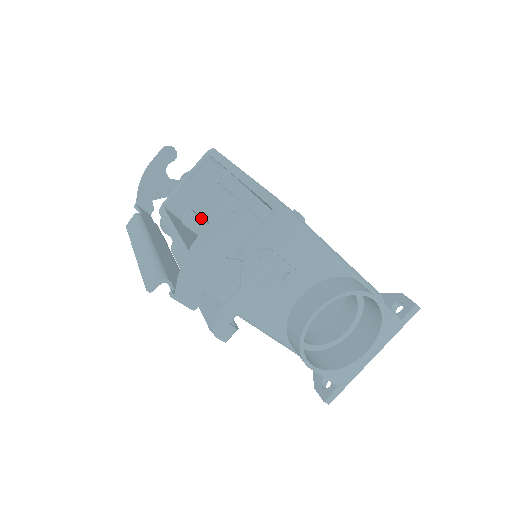
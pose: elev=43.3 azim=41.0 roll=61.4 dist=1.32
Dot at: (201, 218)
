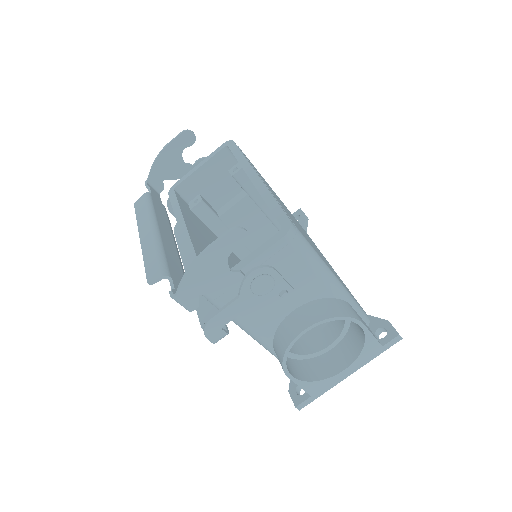
Dot at: (209, 206)
